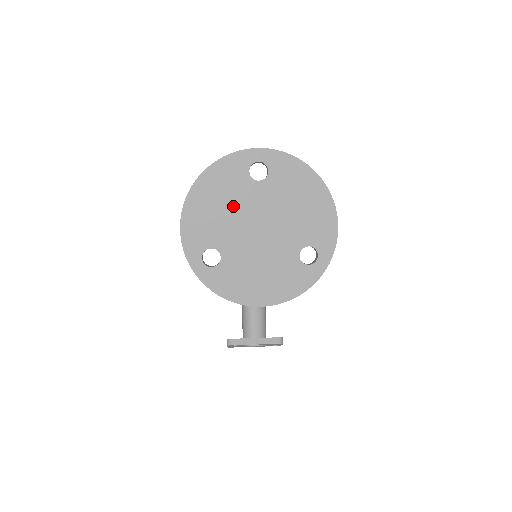
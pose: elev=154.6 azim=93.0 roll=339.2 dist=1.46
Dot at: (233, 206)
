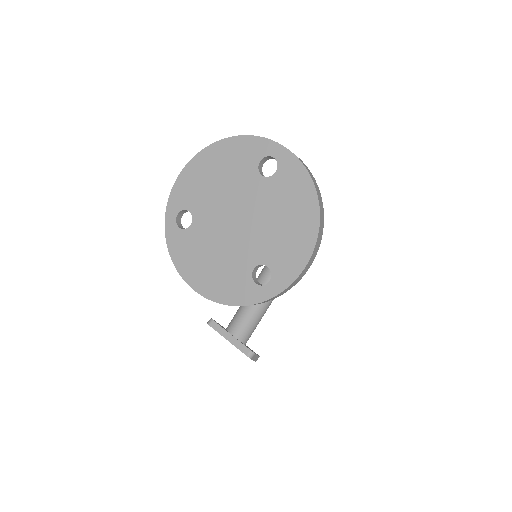
Dot at: (228, 185)
